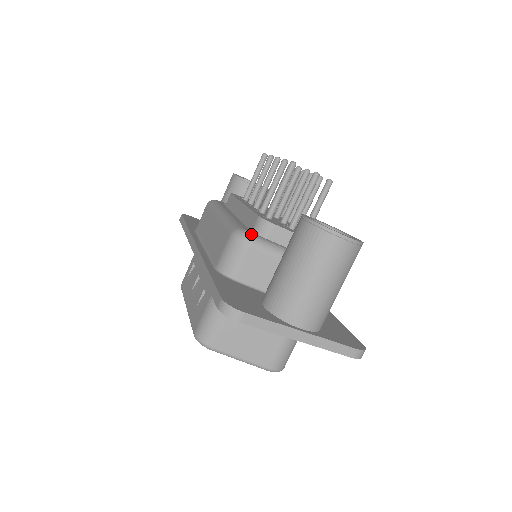
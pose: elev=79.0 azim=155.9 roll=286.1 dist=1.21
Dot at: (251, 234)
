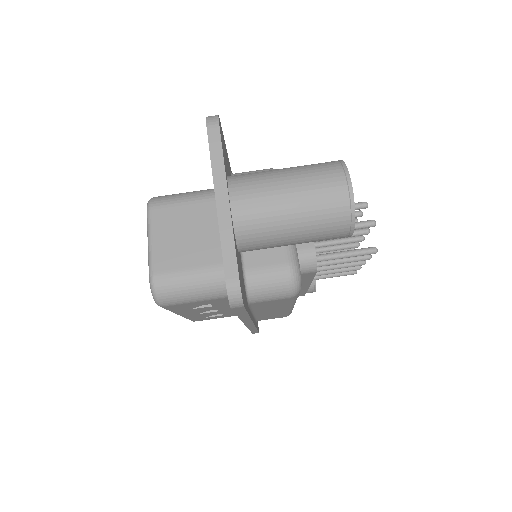
Dot at: occluded
